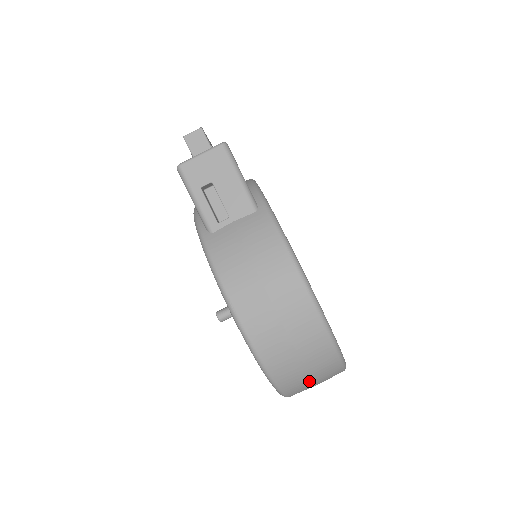
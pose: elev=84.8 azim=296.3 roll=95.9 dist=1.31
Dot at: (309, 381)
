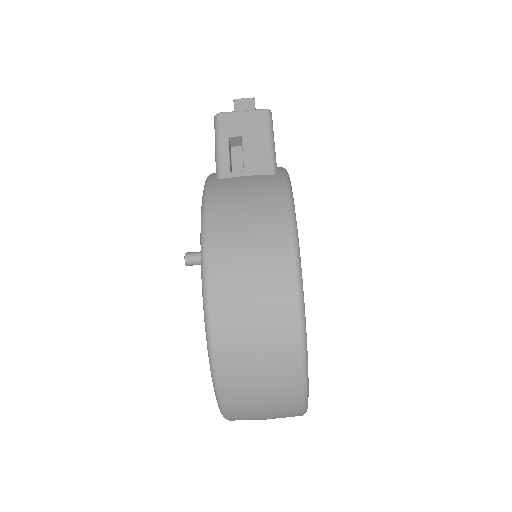
Dot at: (256, 386)
